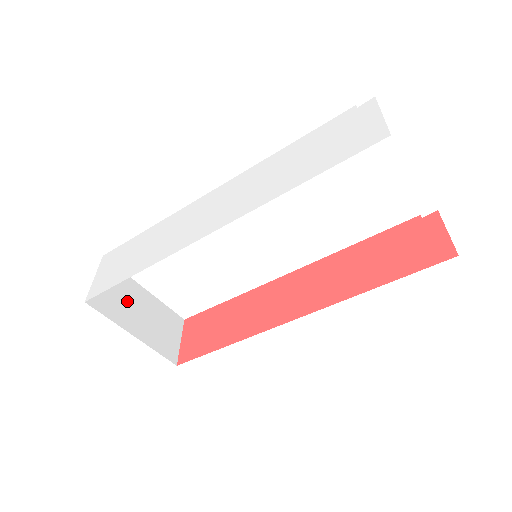
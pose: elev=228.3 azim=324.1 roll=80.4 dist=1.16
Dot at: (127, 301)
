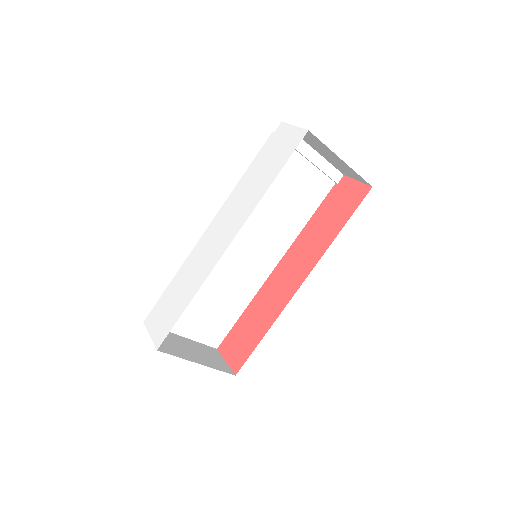
Dot at: (178, 345)
